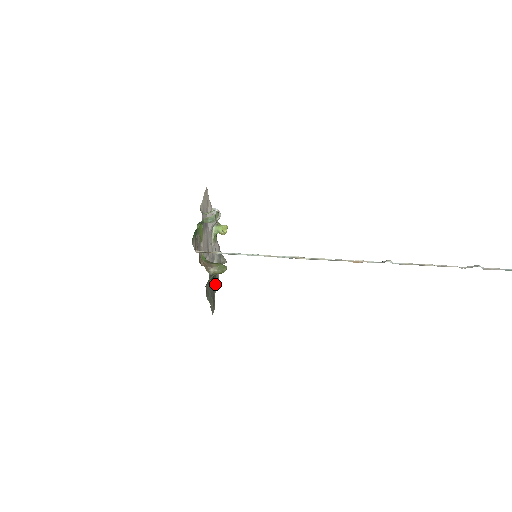
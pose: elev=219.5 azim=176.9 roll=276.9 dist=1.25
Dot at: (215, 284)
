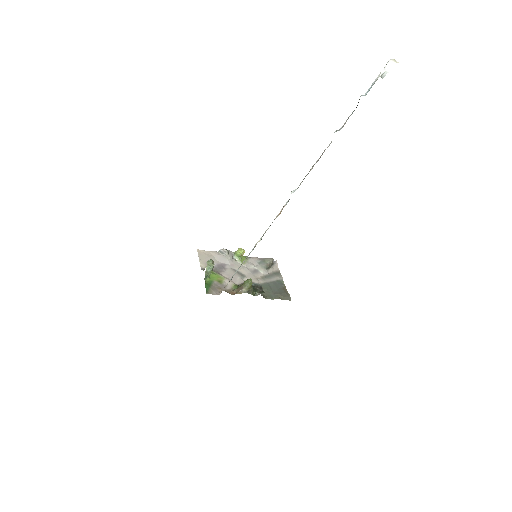
Dot at: (278, 280)
